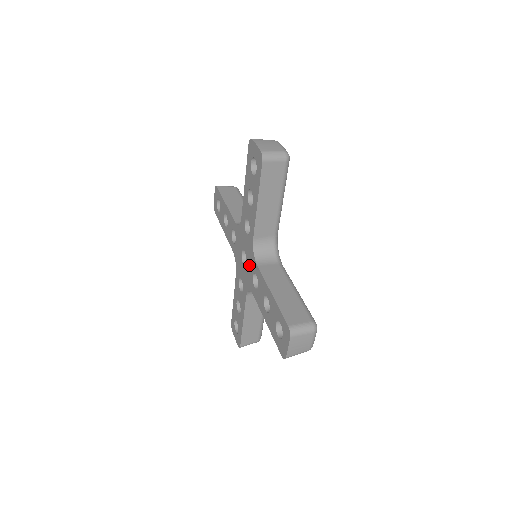
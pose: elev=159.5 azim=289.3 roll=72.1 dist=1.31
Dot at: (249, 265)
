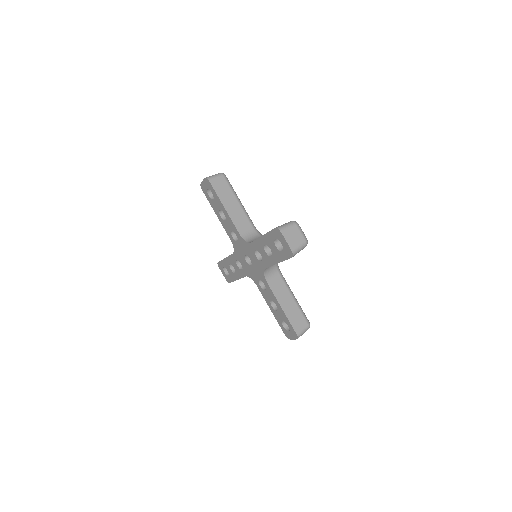
Dot at: (255, 272)
